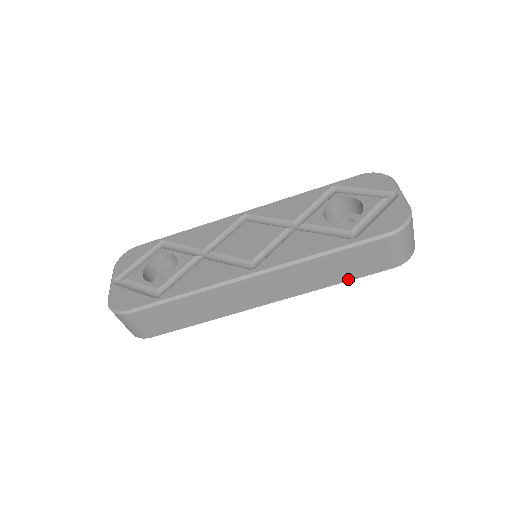
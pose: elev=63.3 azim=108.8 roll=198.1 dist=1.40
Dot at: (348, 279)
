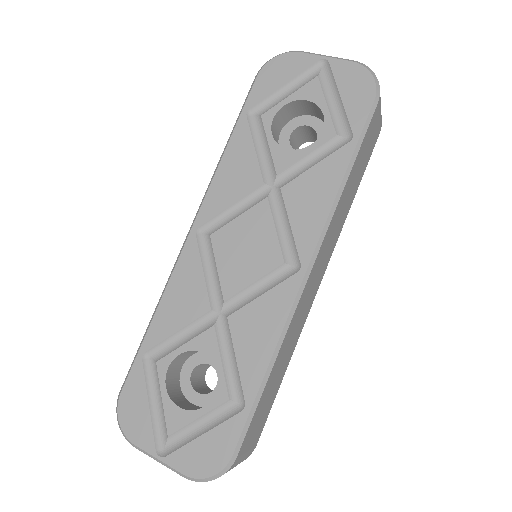
Dot at: (359, 183)
